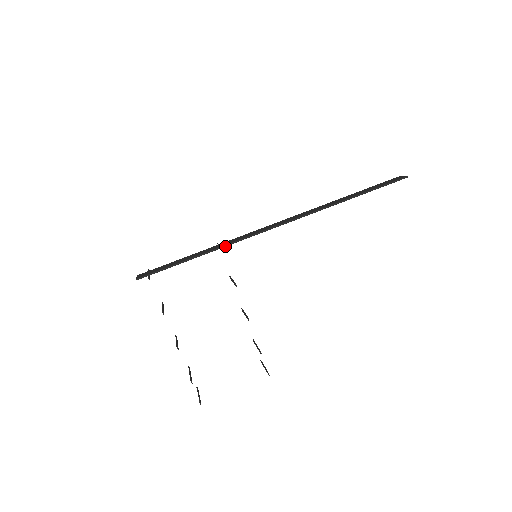
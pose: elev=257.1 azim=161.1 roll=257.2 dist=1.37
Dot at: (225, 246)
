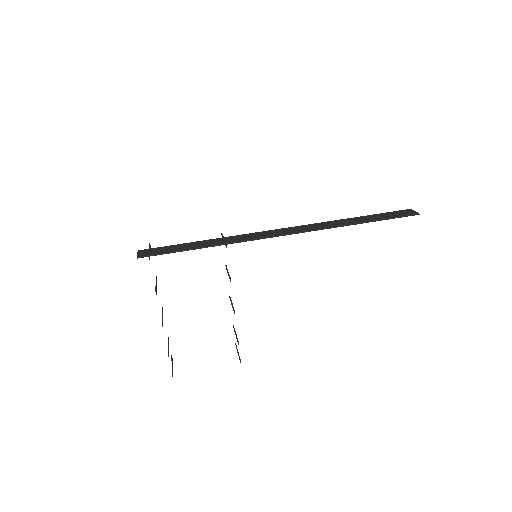
Dot at: occluded
